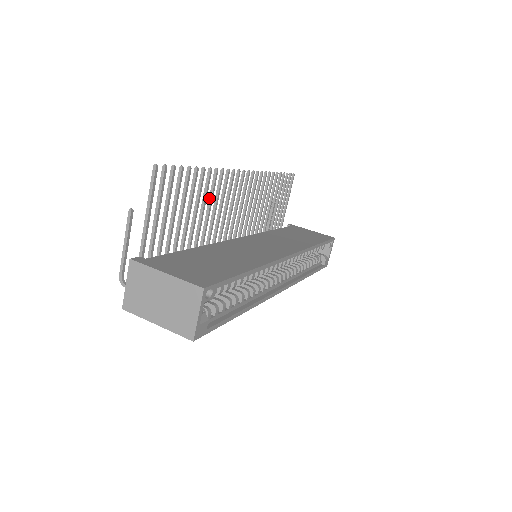
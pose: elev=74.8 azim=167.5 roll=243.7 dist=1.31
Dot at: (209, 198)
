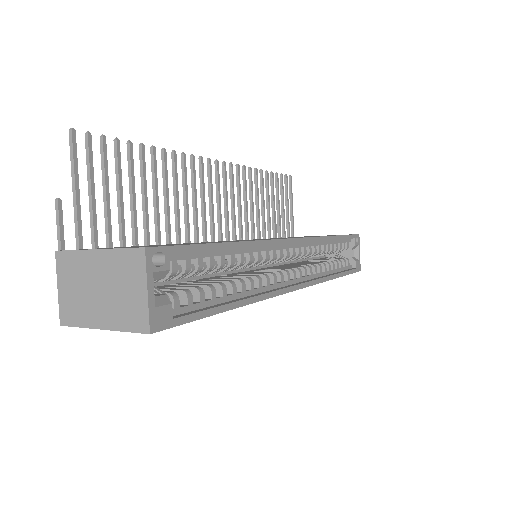
Dot at: (173, 189)
